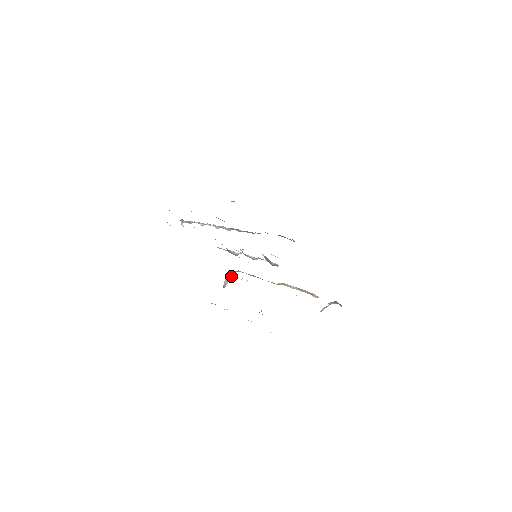
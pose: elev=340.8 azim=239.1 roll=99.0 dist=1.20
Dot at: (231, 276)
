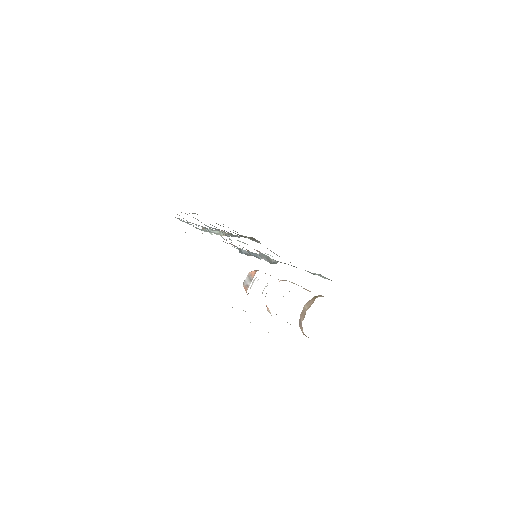
Dot at: (252, 276)
